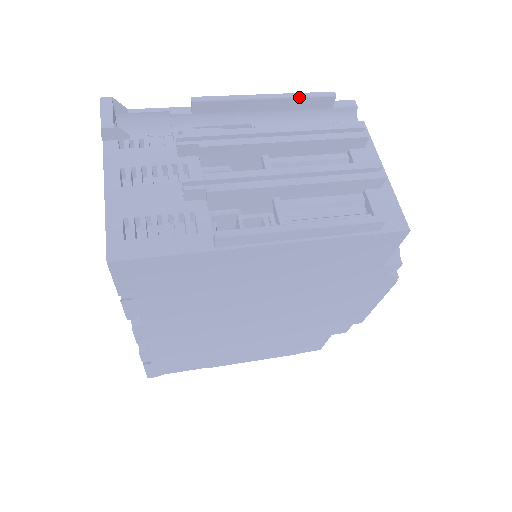
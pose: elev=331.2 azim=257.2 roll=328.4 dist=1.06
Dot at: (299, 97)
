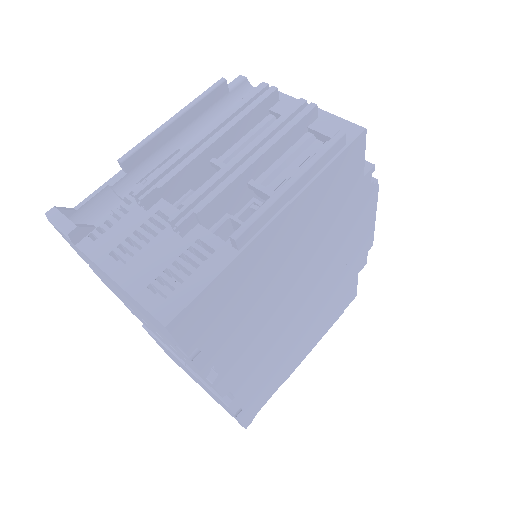
Dot at: (200, 100)
